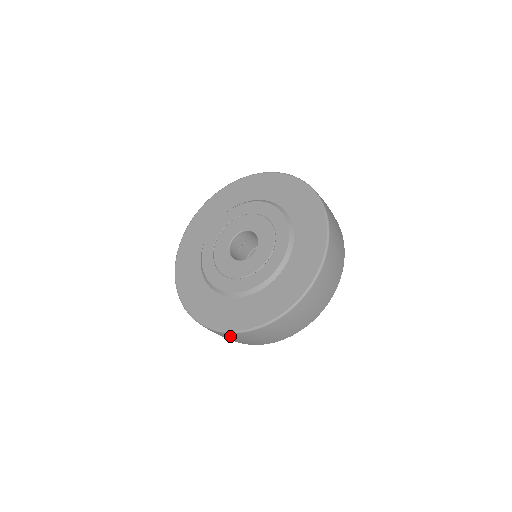
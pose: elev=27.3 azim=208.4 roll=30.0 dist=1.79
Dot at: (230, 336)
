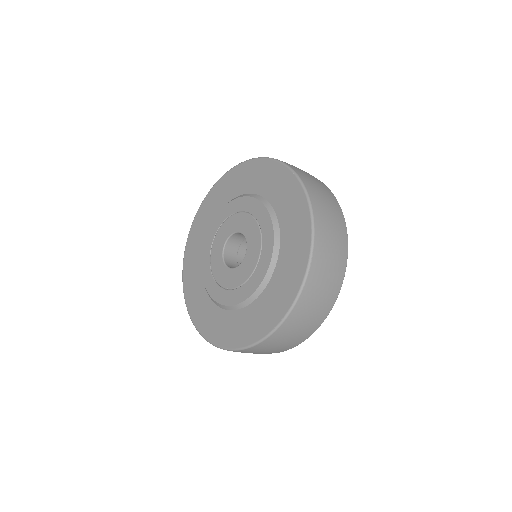
Dot at: (259, 349)
